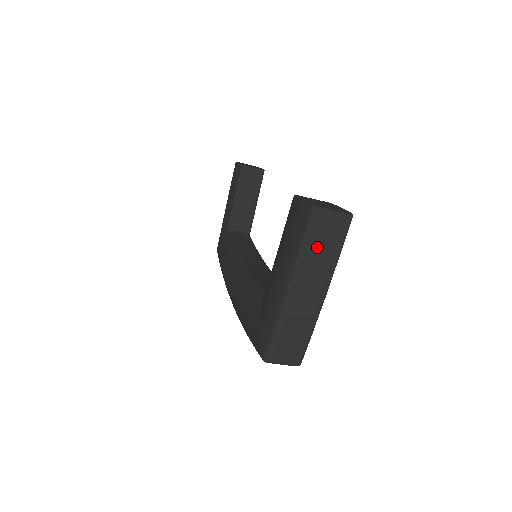
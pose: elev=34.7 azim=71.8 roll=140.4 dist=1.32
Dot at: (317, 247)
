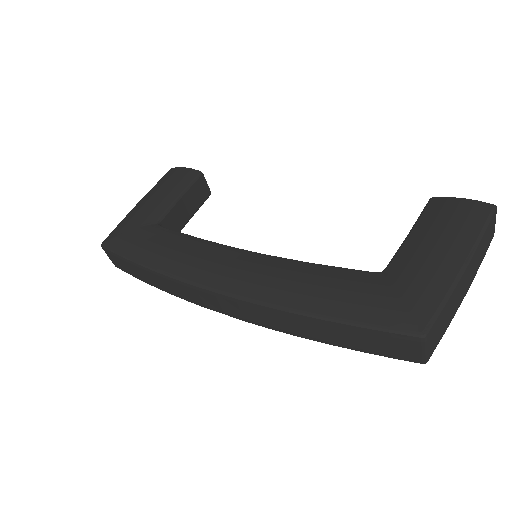
Dot at: (485, 242)
